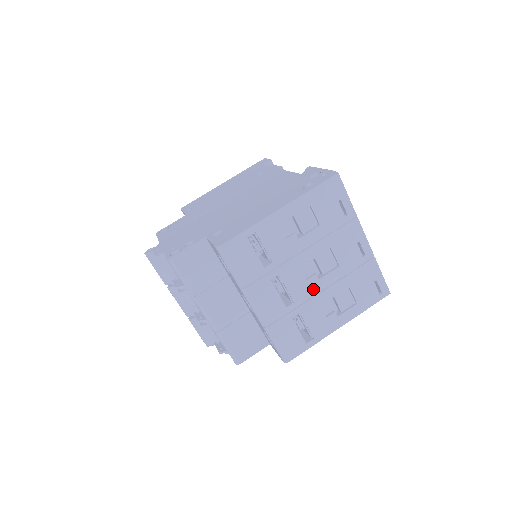
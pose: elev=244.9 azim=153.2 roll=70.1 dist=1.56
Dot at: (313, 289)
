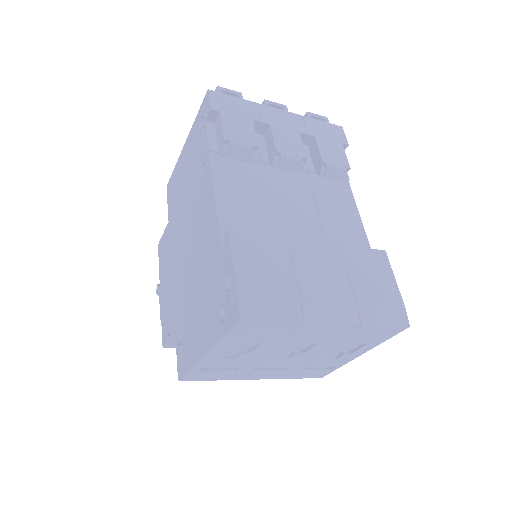
Dot at: (302, 358)
